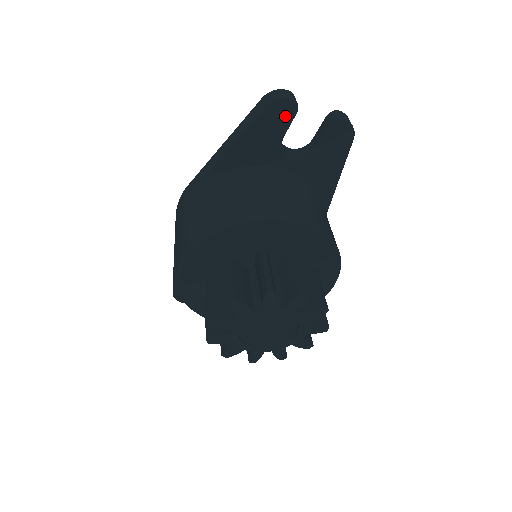
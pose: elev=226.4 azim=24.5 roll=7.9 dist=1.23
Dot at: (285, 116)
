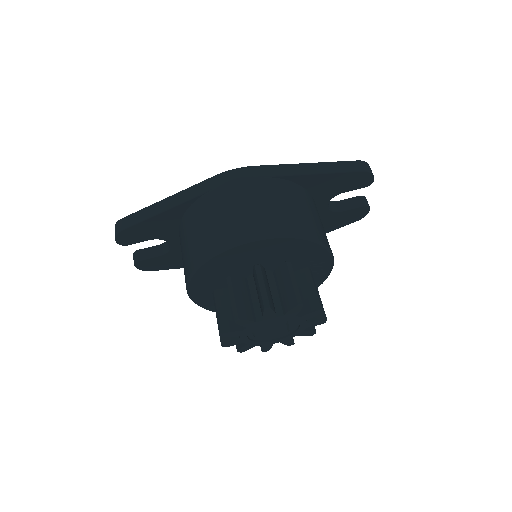
Dot at: (360, 184)
